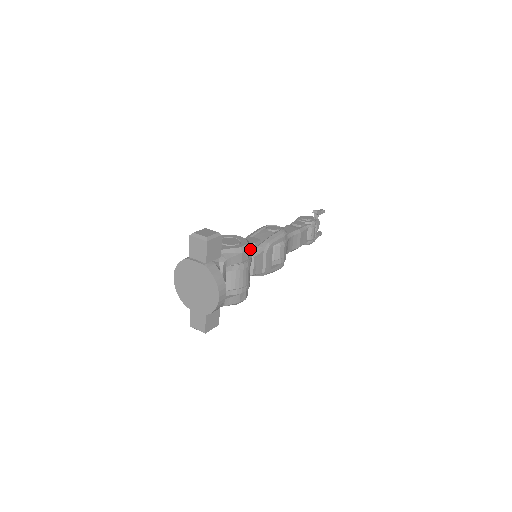
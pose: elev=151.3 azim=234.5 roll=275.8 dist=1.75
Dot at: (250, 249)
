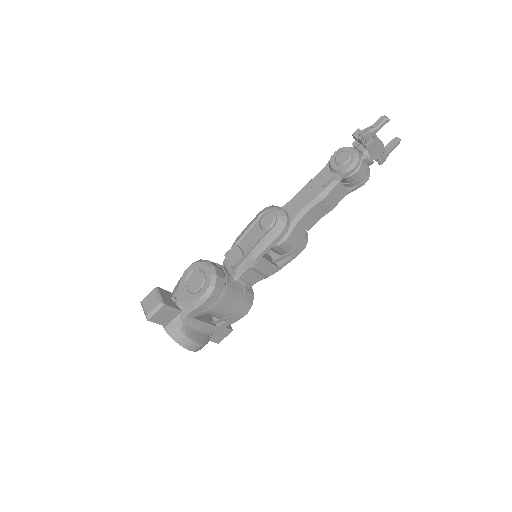
Dot at: (217, 288)
